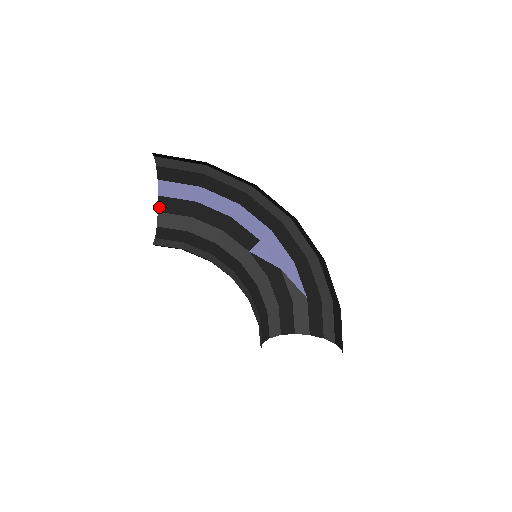
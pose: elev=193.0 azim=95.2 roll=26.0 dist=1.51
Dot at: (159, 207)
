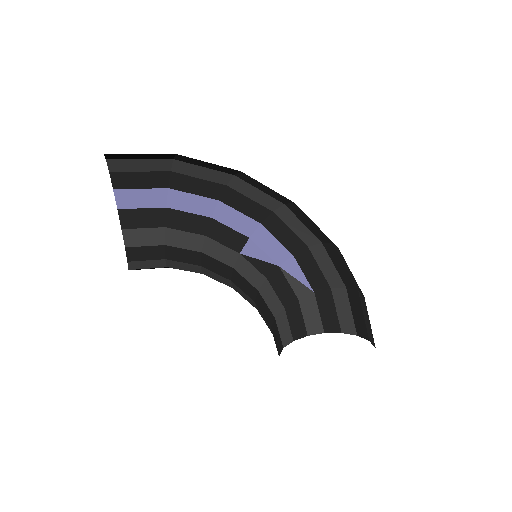
Dot at: (122, 223)
